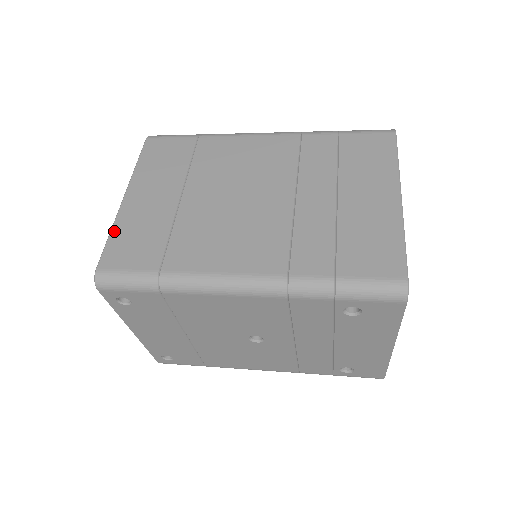
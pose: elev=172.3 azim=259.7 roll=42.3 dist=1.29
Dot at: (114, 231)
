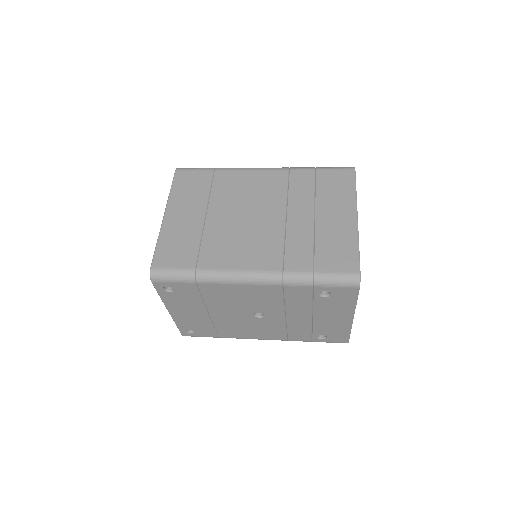
Dot at: (160, 240)
